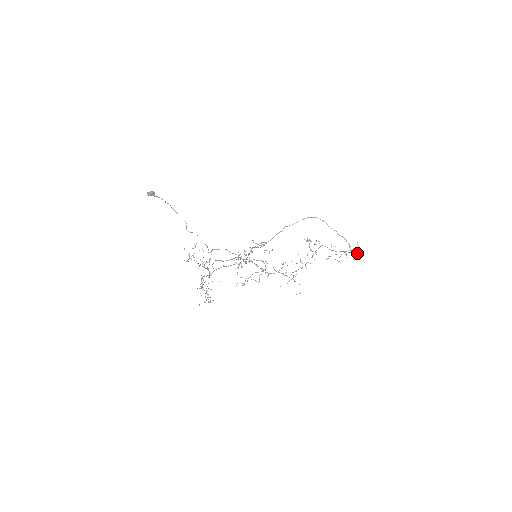
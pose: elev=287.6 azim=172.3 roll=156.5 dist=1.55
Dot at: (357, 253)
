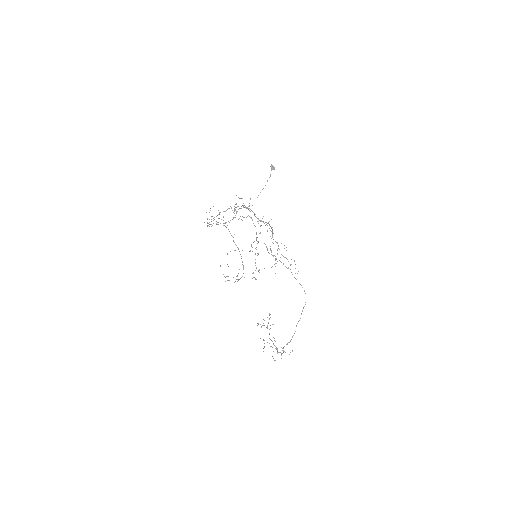
Dot at: occluded
